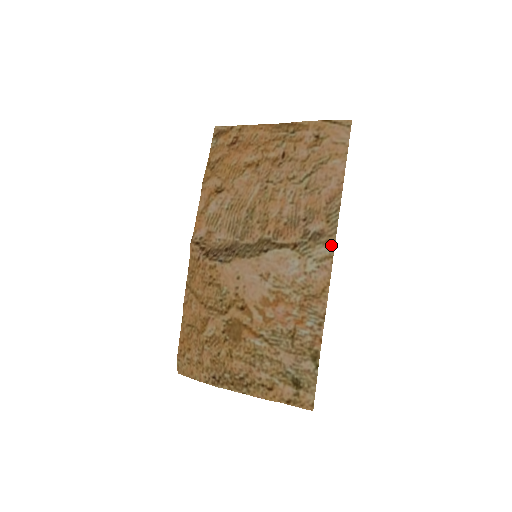
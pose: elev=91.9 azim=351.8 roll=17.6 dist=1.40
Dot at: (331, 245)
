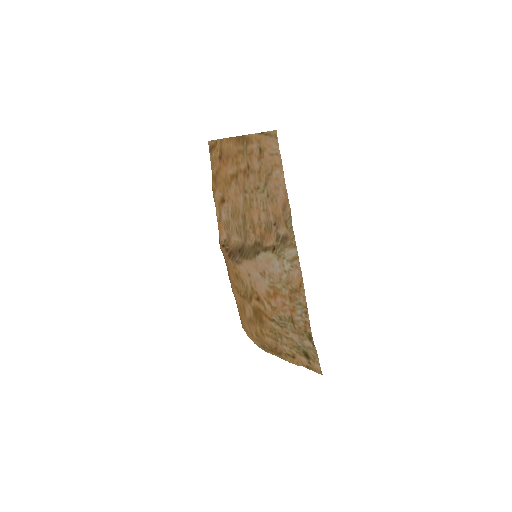
Dot at: (294, 248)
